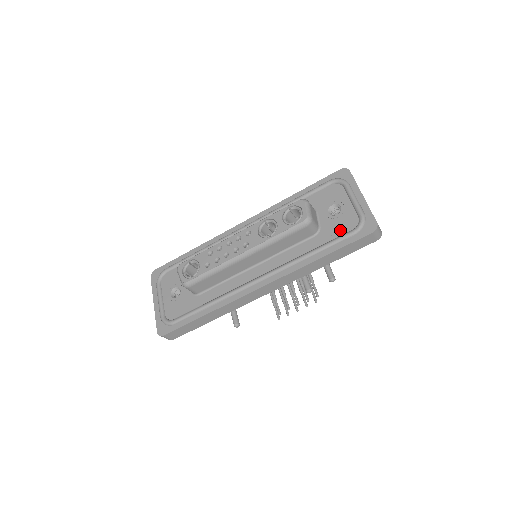
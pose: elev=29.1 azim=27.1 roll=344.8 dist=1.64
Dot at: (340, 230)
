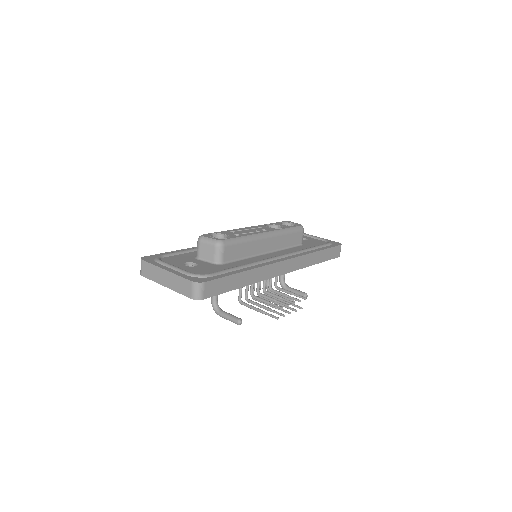
Dot at: (318, 244)
